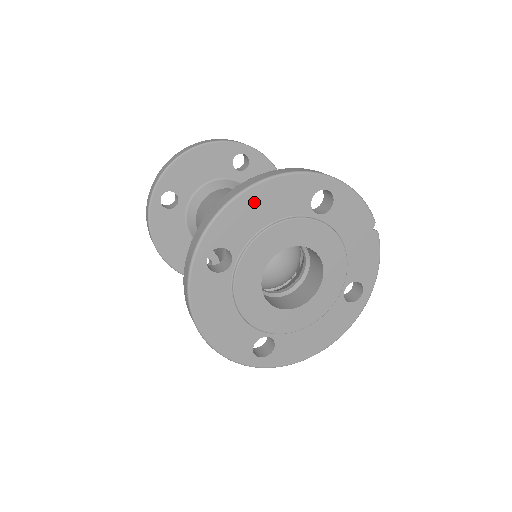
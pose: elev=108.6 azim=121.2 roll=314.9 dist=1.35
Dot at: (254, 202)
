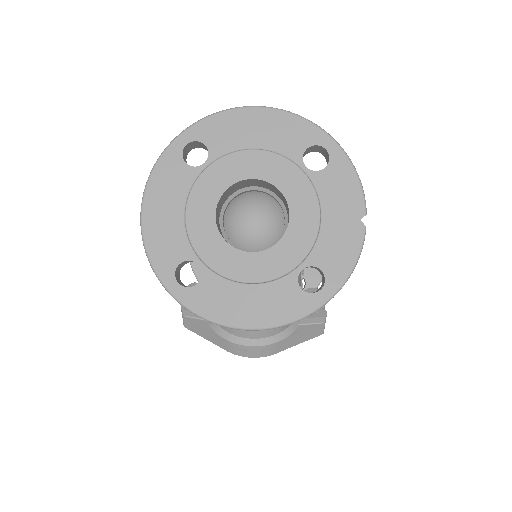
Dot at: (252, 121)
